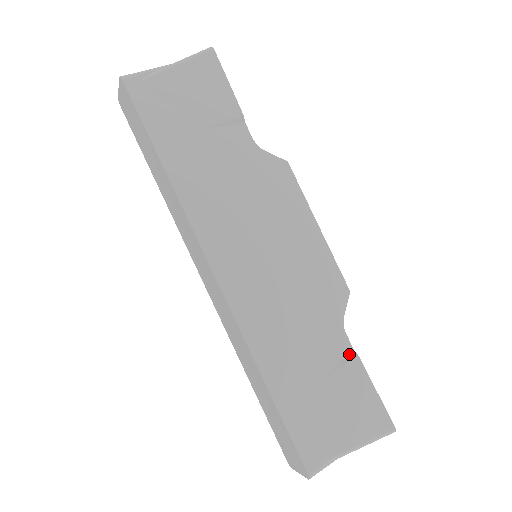
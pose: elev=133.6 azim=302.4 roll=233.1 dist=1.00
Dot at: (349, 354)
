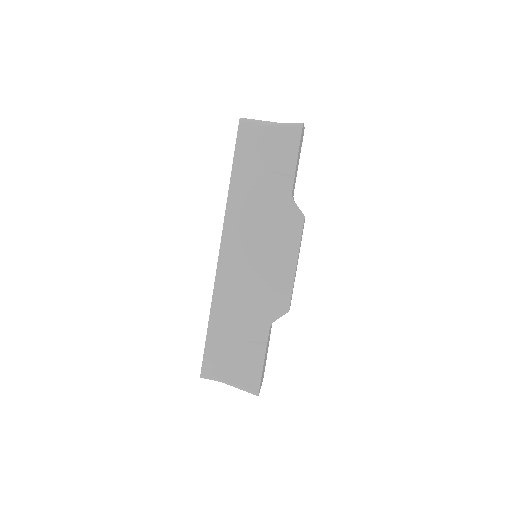
Dot at: (263, 341)
